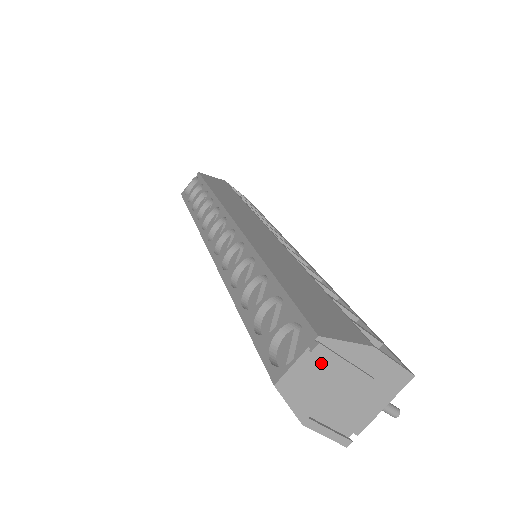
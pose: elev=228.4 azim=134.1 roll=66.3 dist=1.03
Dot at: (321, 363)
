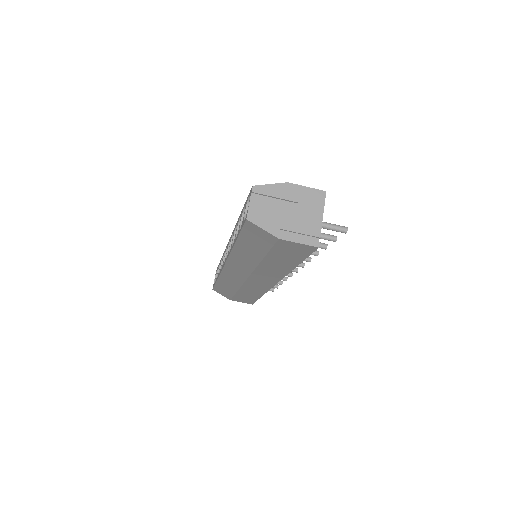
Dot at: (264, 200)
